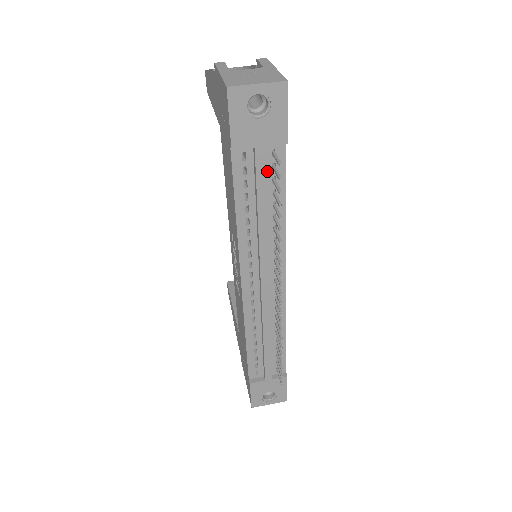
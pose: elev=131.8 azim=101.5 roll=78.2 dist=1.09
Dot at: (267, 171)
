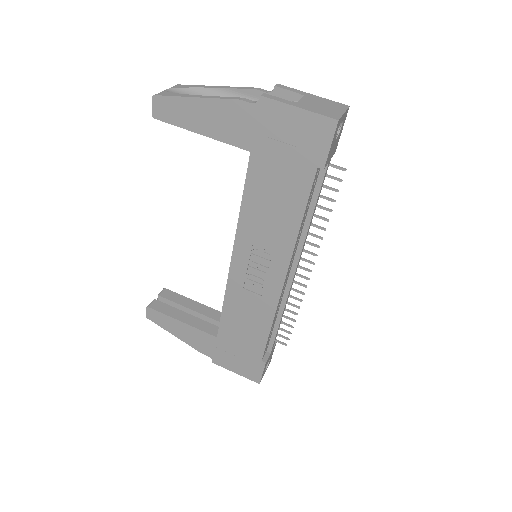
Dot at: occluded
